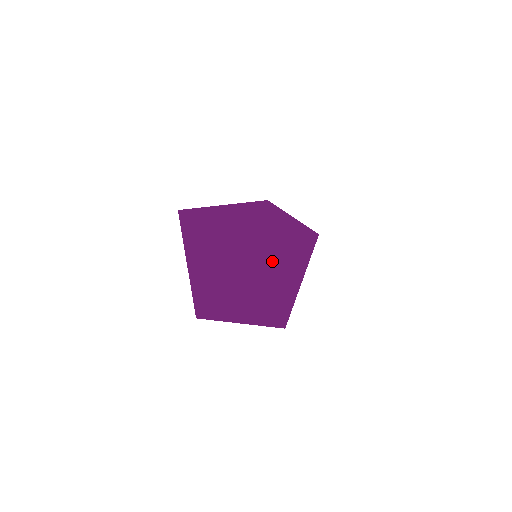
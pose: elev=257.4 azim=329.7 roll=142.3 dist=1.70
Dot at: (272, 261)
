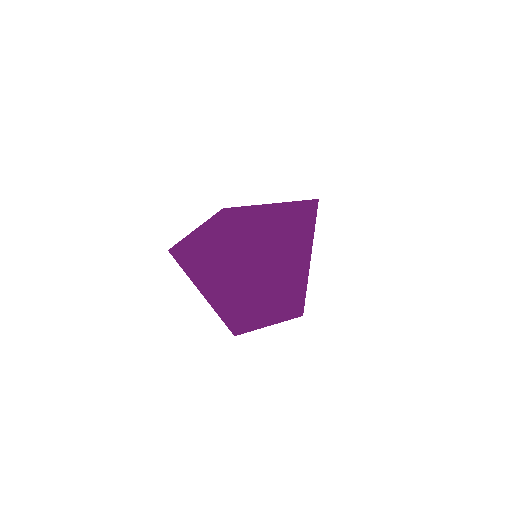
Dot at: (265, 323)
